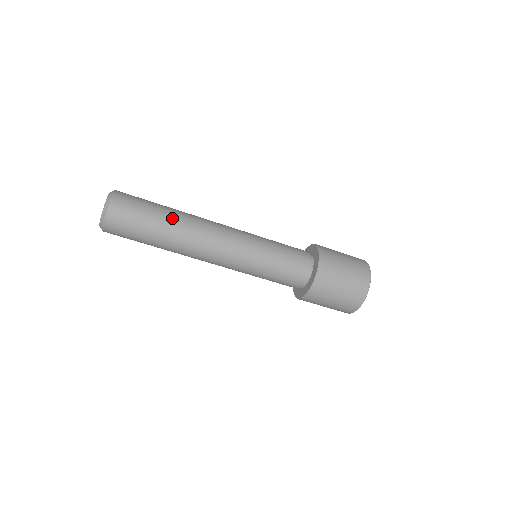
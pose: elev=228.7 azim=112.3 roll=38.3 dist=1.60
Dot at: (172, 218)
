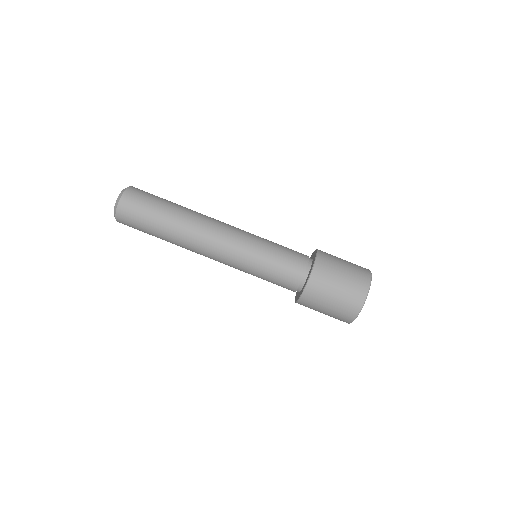
Dot at: (182, 206)
